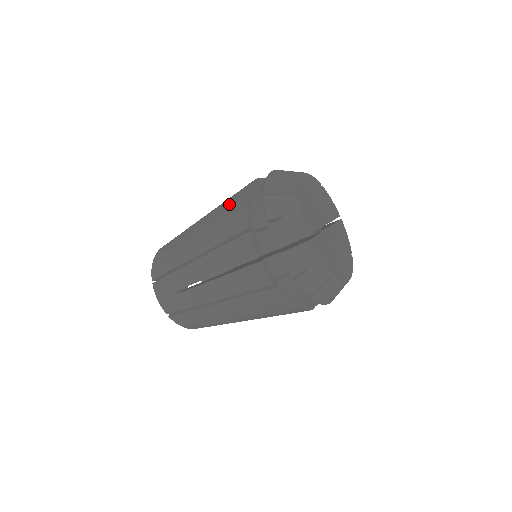
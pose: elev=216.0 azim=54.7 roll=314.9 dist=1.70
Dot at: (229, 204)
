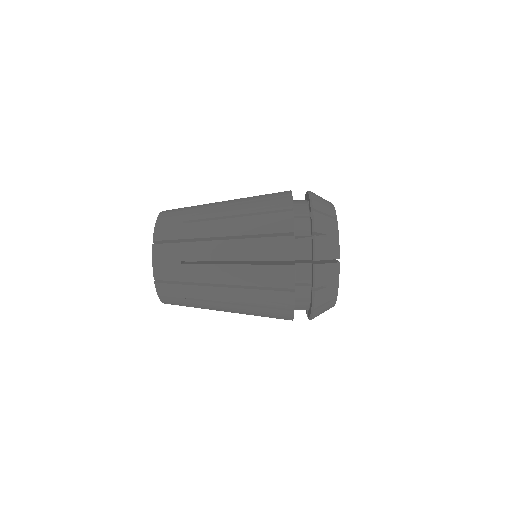
Dot at: (269, 202)
